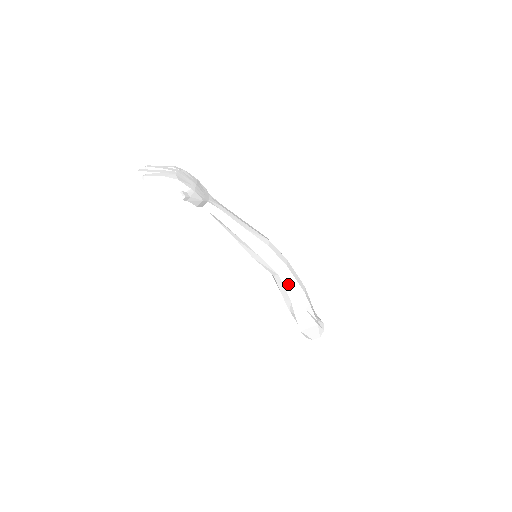
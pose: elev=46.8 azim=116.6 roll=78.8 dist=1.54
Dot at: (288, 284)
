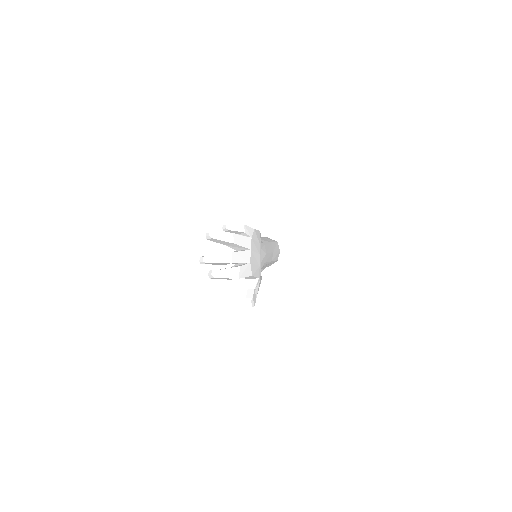
Dot at: occluded
